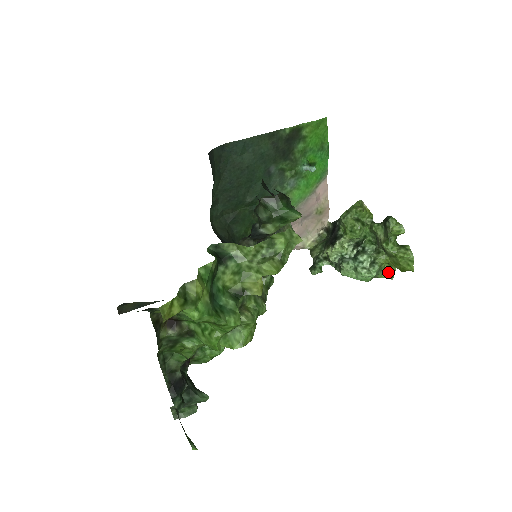
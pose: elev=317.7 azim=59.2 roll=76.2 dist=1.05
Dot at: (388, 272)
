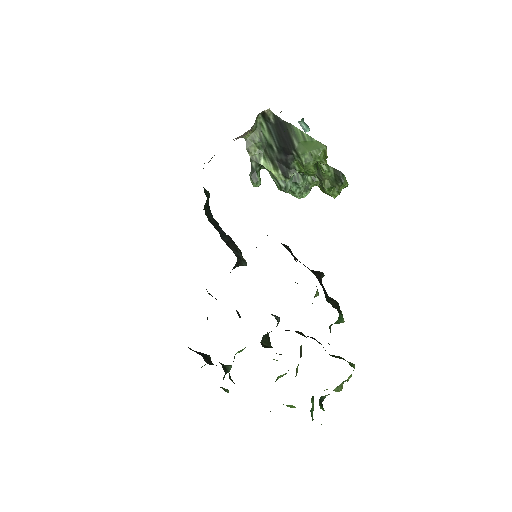
Dot at: occluded
